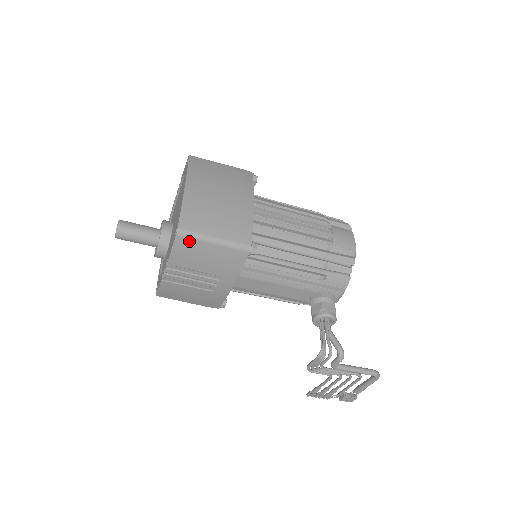
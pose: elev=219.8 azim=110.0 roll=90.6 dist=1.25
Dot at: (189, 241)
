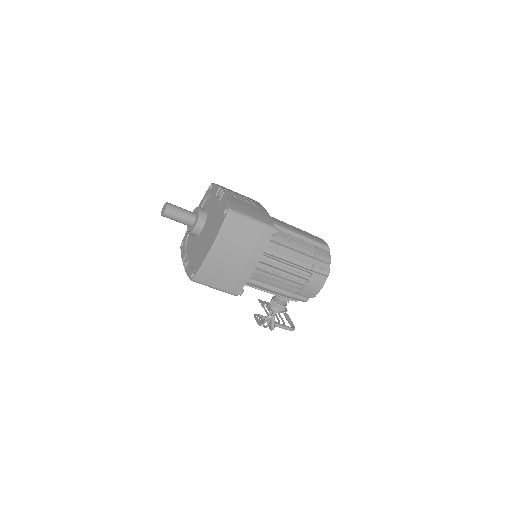
Dot at: (199, 283)
